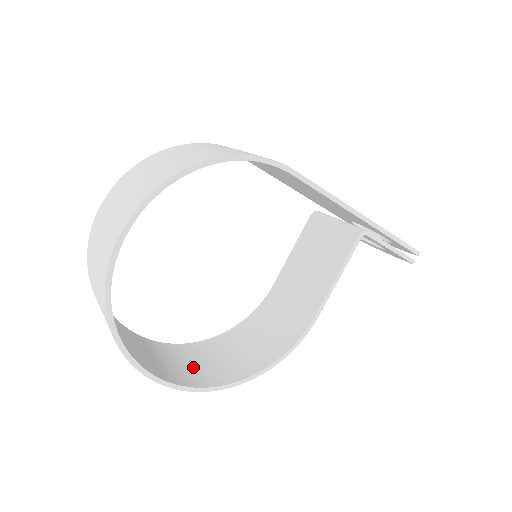
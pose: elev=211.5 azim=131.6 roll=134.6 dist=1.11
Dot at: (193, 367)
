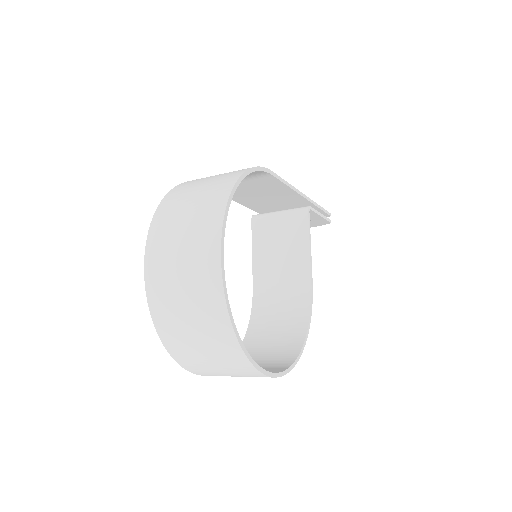
Dot at: (260, 366)
